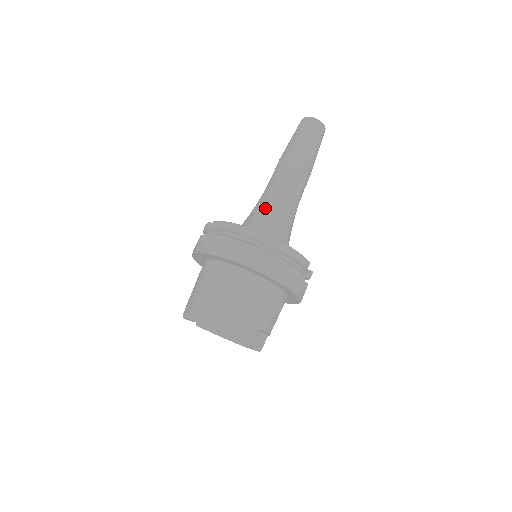
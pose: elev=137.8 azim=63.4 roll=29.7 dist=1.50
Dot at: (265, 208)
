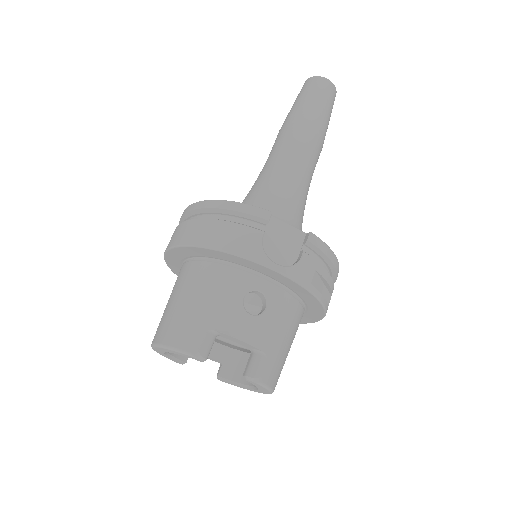
Dot at: occluded
